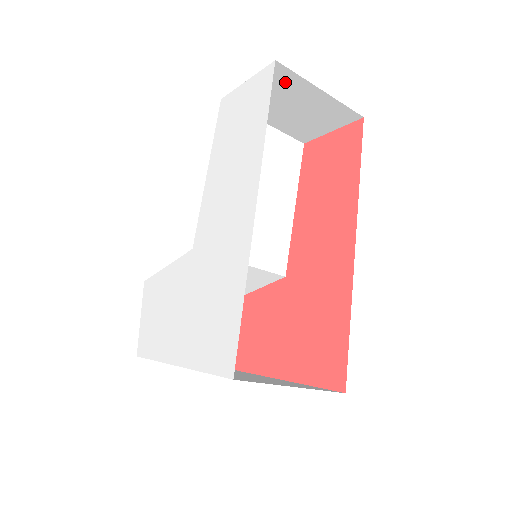
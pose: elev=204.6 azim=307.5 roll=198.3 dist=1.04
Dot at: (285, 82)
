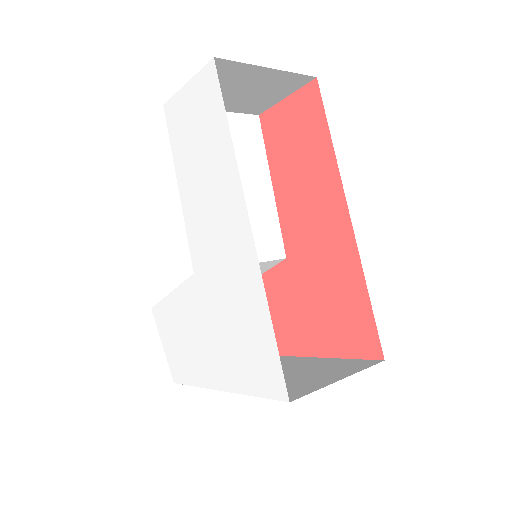
Dot at: (228, 72)
